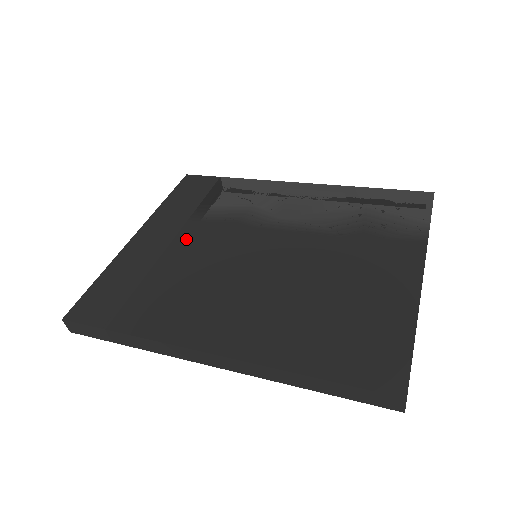
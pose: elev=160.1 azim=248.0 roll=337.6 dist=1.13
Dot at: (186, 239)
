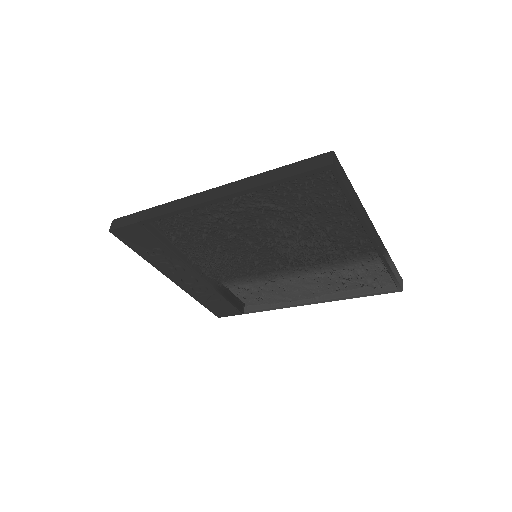
Dot at: occluded
